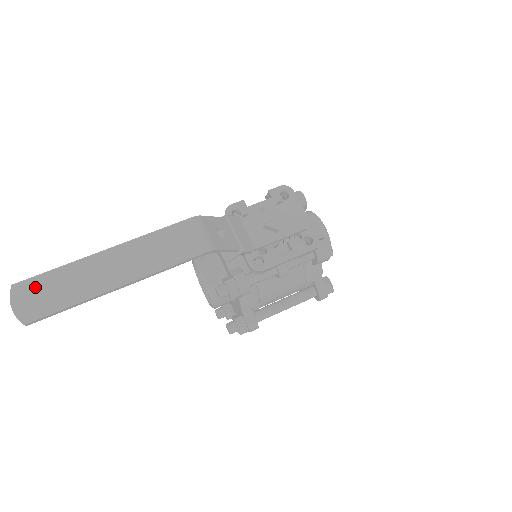
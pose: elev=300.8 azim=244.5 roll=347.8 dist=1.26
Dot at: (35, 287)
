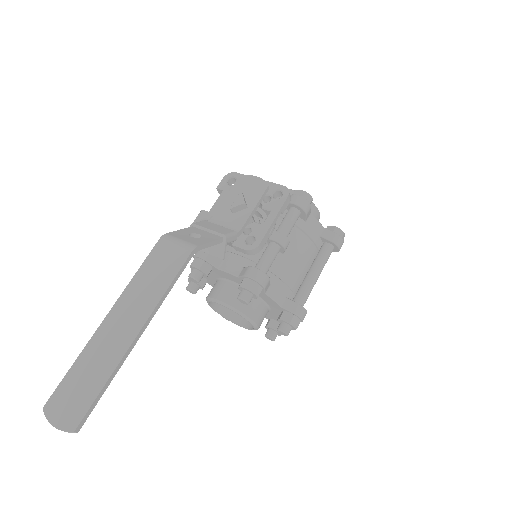
Dot at: (64, 394)
